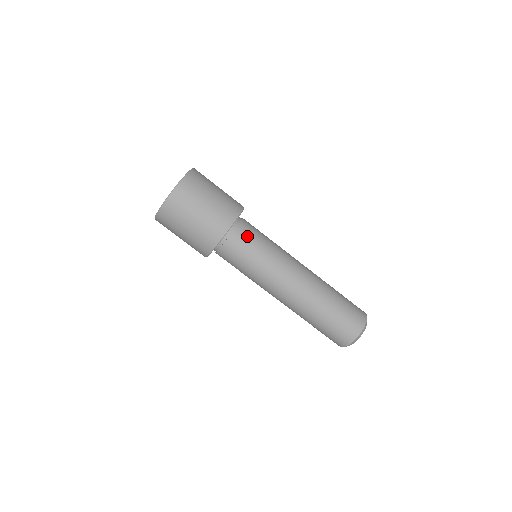
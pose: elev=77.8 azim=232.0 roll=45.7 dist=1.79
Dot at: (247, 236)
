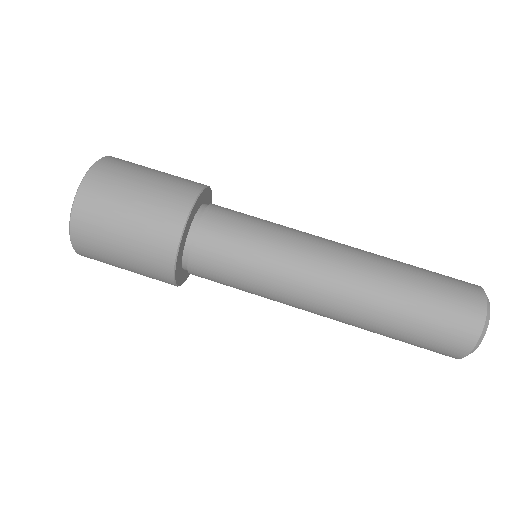
Dot at: (225, 222)
